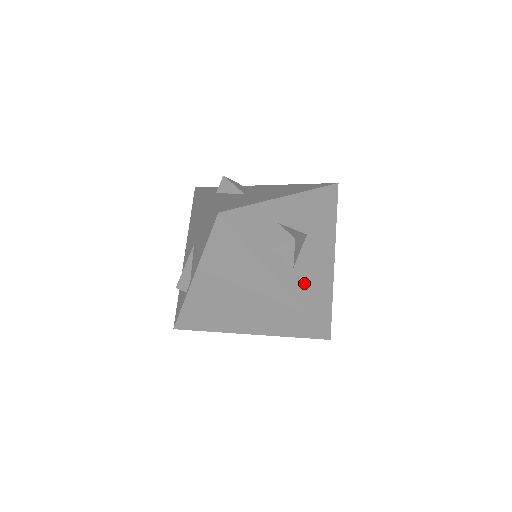
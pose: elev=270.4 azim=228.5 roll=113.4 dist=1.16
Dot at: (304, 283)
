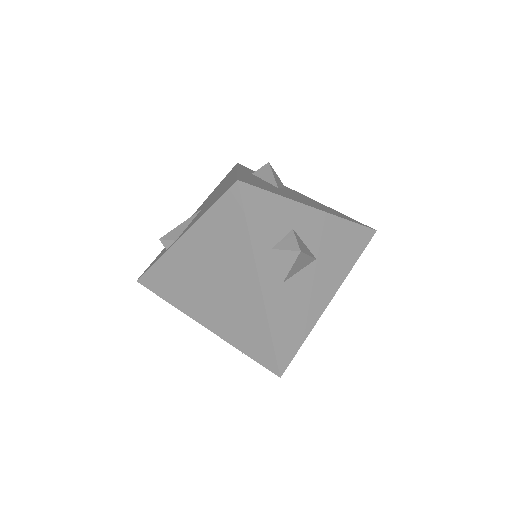
Dot at: (286, 304)
